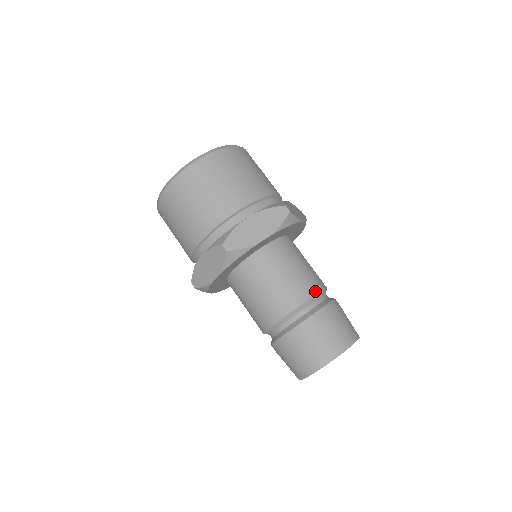
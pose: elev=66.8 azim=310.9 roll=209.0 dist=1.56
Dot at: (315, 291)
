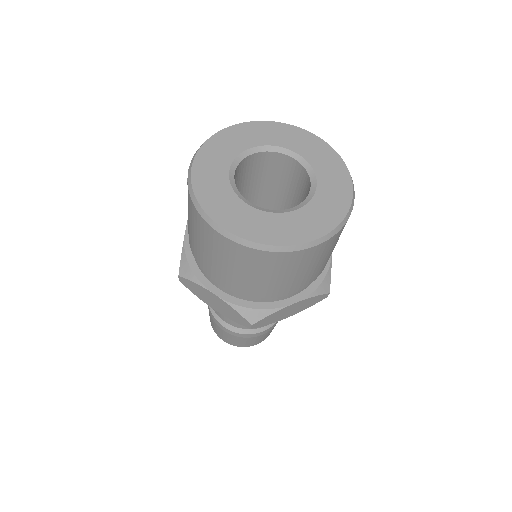
Dot at: occluded
